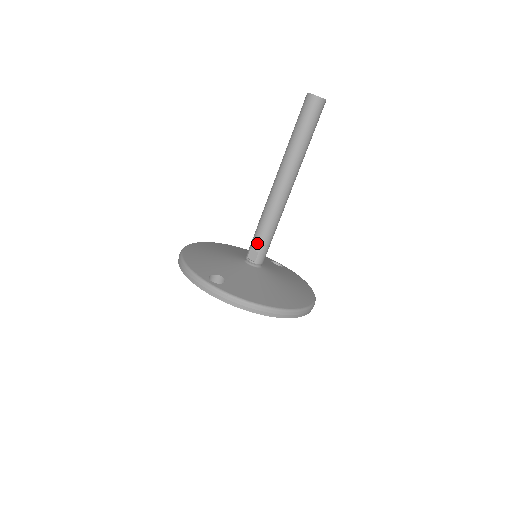
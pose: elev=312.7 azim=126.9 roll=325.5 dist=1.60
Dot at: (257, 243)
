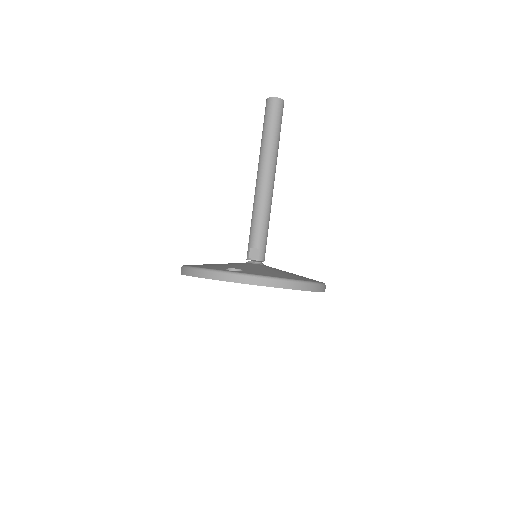
Dot at: (256, 240)
